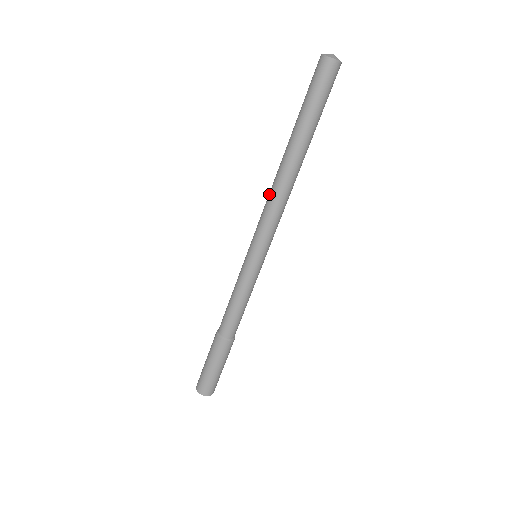
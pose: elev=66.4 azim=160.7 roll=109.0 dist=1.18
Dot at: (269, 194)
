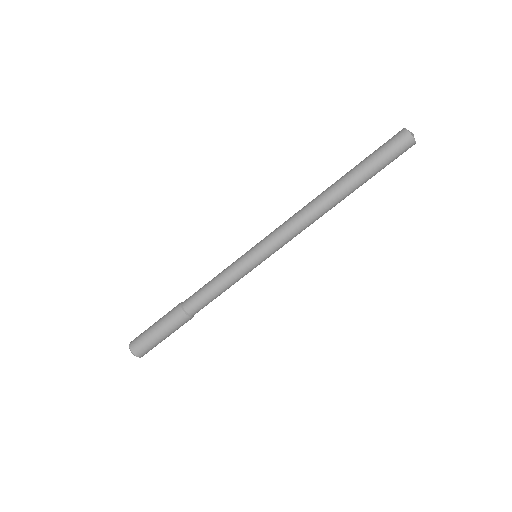
Dot at: (299, 211)
